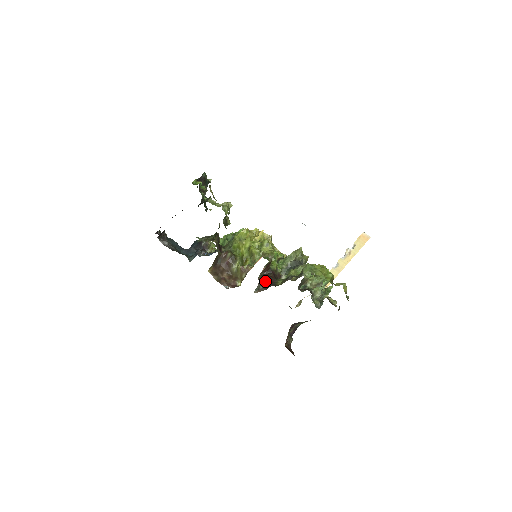
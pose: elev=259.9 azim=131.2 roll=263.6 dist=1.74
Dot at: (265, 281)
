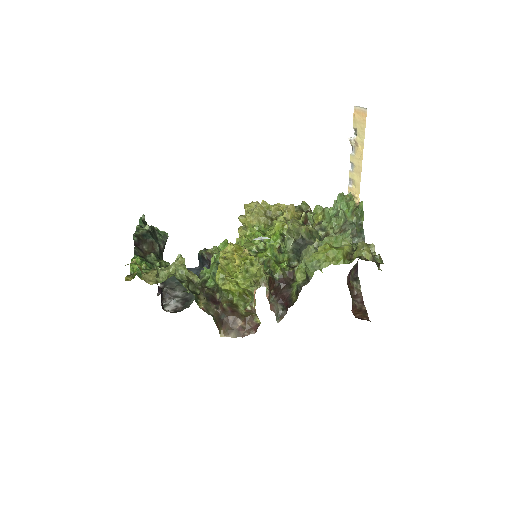
Dot at: (280, 300)
